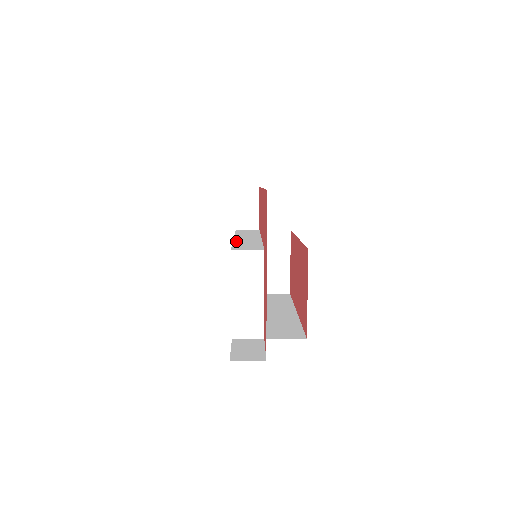
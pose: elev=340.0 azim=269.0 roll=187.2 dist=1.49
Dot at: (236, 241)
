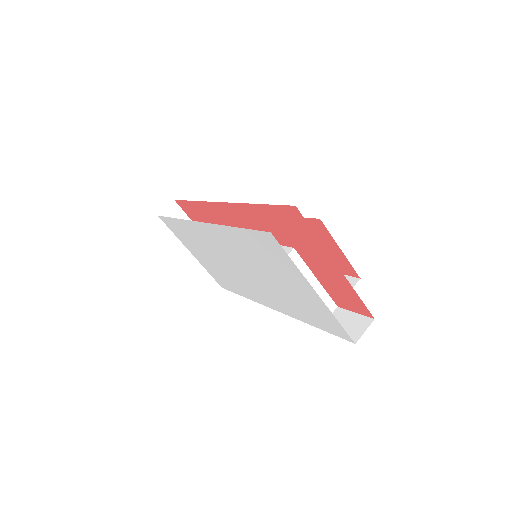
Dot at: occluded
